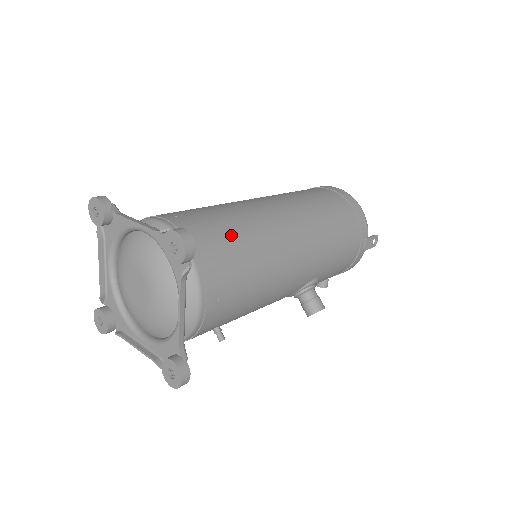
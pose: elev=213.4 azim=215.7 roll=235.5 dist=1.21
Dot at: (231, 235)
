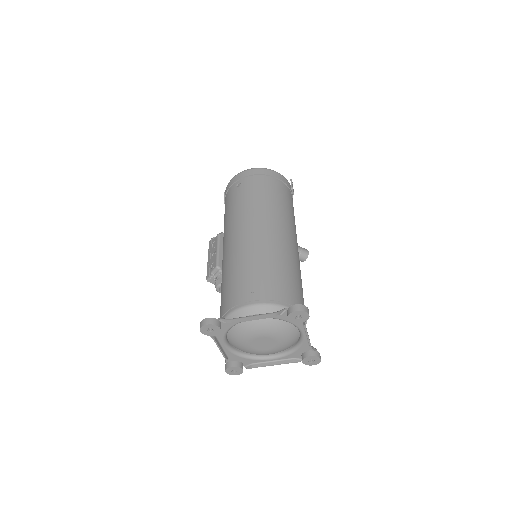
Dot at: (281, 274)
